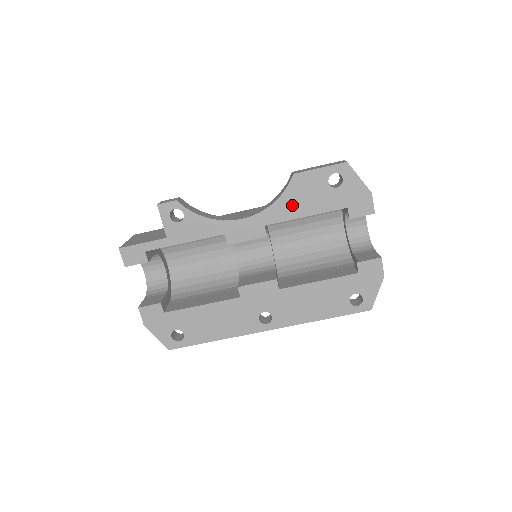
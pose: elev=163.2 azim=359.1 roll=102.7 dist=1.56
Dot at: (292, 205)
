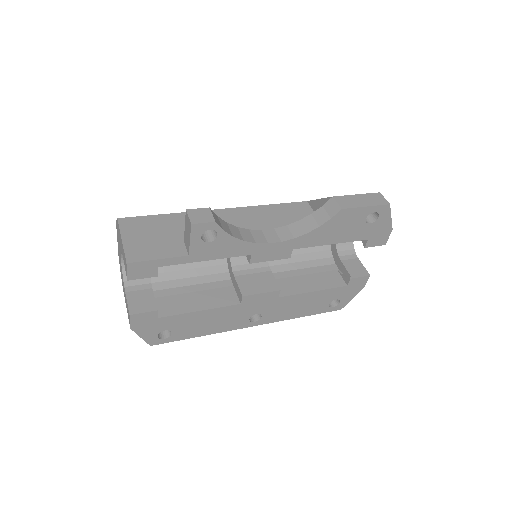
Dot at: (326, 234)
